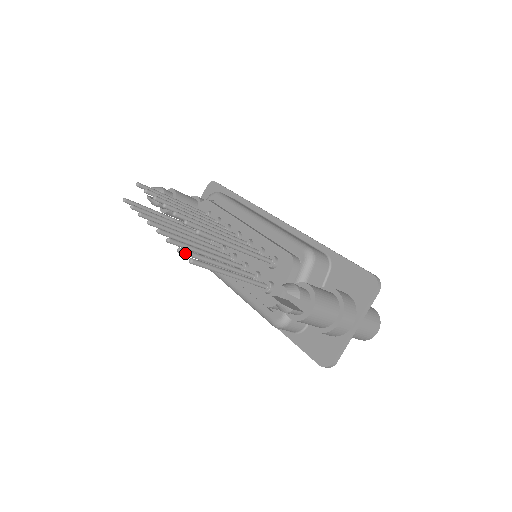
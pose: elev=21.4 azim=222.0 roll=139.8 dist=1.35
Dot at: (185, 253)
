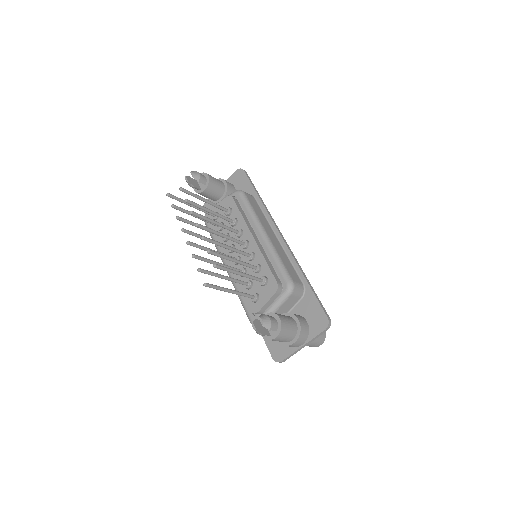
Dot at: (202, 272)
